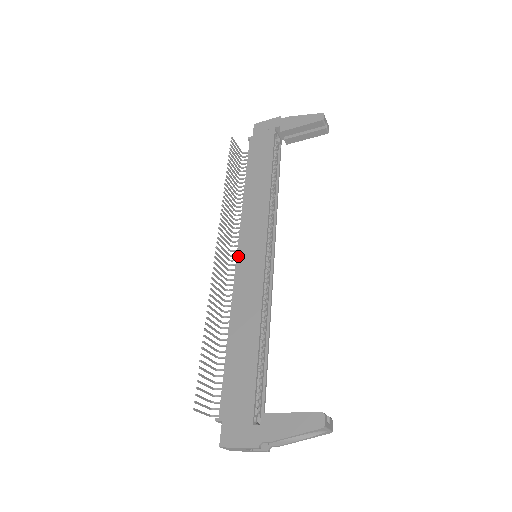
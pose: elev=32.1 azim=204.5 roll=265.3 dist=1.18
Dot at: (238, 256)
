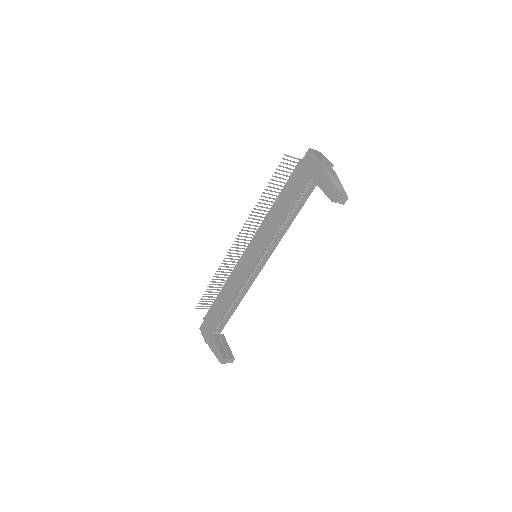
Dot at: (245, 251)
